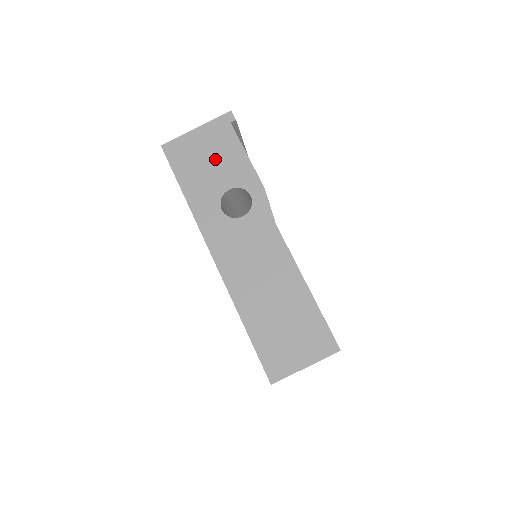
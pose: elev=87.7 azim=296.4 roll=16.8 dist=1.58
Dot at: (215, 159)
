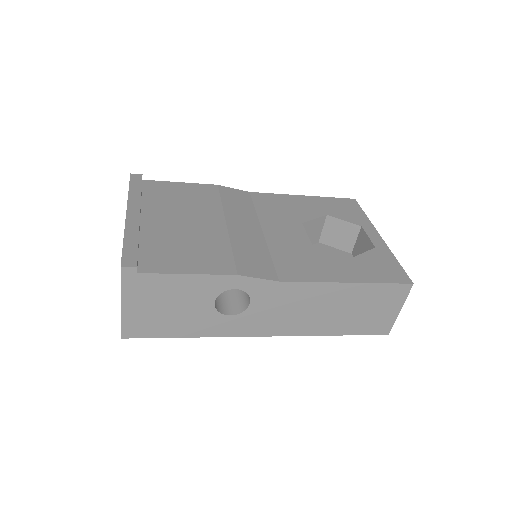
Dot at: (172, 302)
